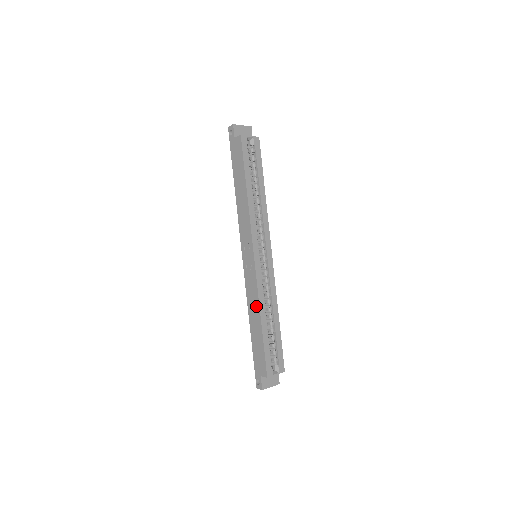
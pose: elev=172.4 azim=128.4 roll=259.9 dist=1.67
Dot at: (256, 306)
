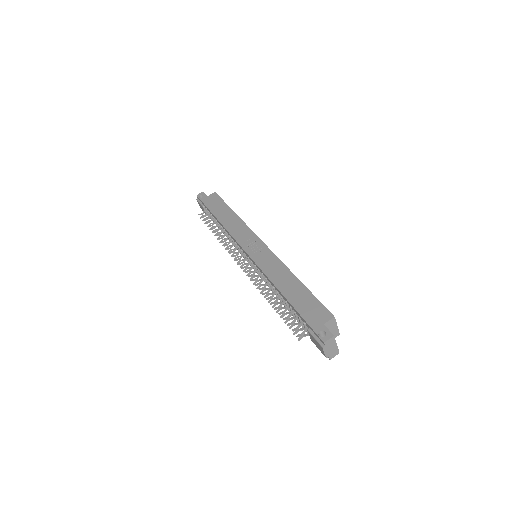
Dot at: (283, 271)
